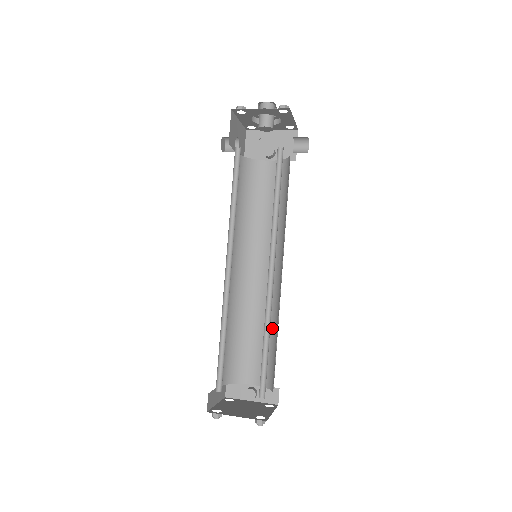
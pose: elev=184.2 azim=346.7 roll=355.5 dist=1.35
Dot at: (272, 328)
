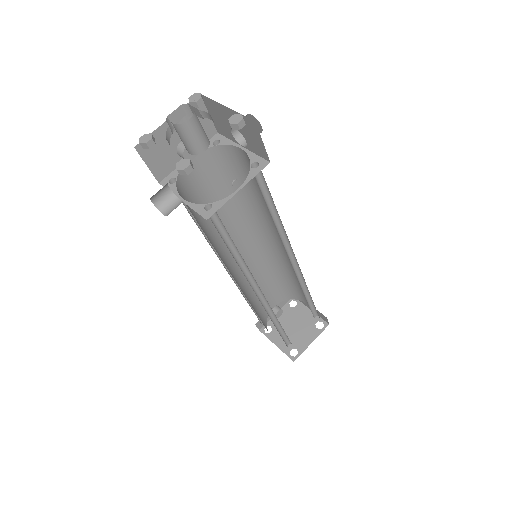
Dot at: (276, 272)
